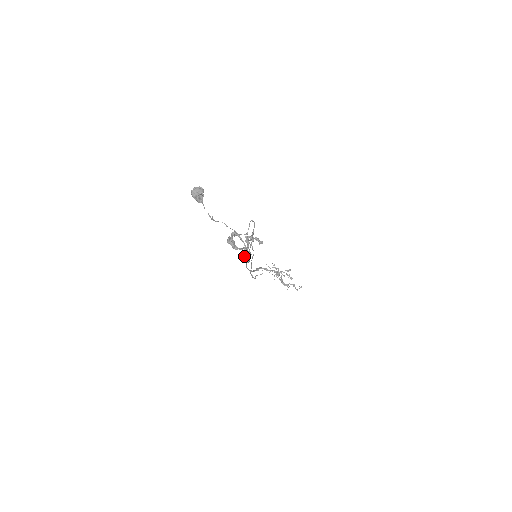
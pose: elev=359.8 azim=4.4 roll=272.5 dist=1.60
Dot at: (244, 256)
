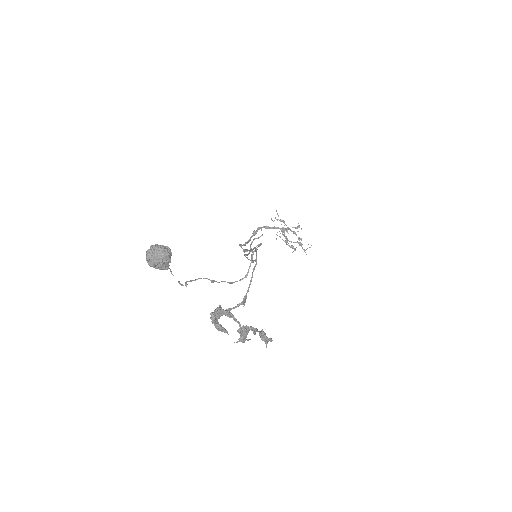
Dot at: (237, 342)
